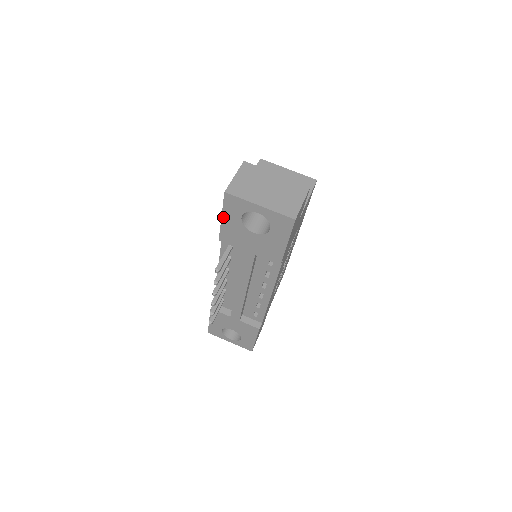
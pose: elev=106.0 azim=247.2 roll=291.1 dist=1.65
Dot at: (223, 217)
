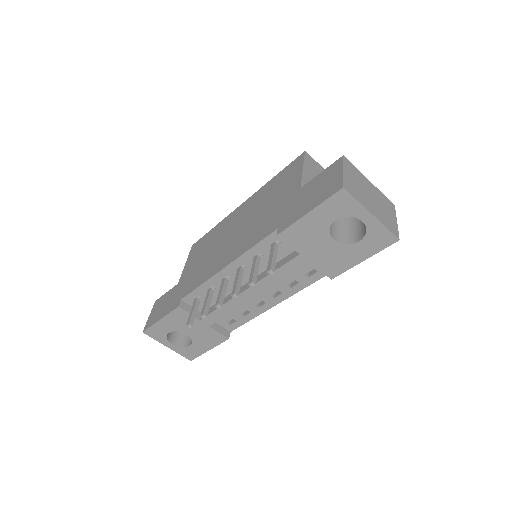
Dot at: (311, 213)
